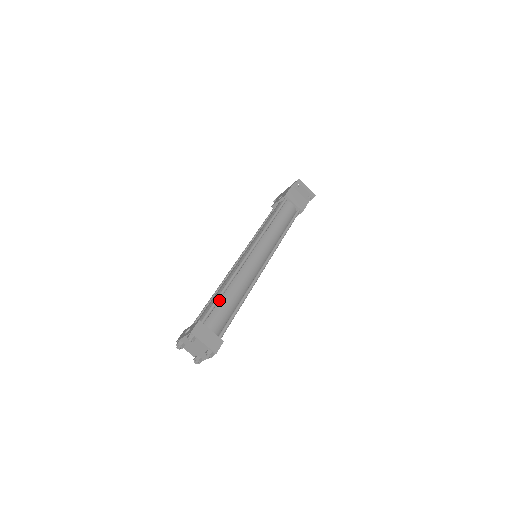
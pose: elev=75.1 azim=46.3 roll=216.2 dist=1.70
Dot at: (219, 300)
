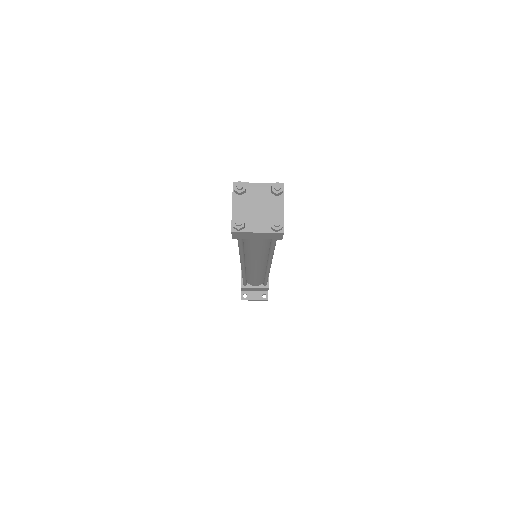
Dot at: occluded
